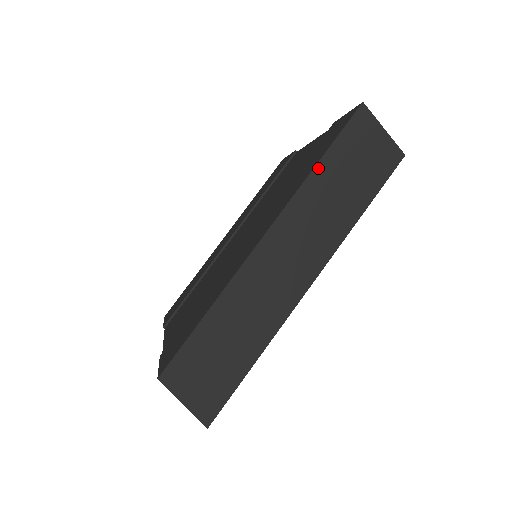
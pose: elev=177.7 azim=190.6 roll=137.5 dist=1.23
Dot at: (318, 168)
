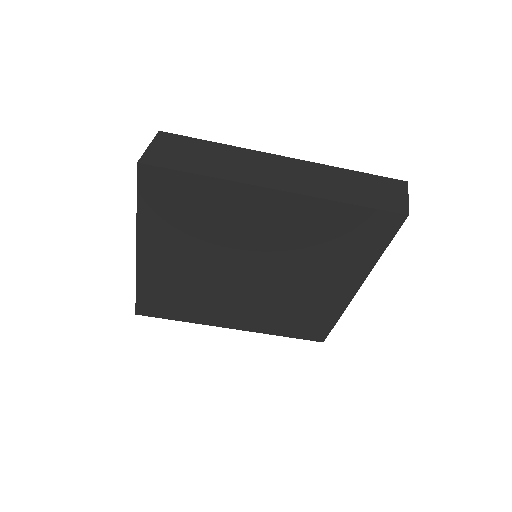
Dot at: (352, 172)
